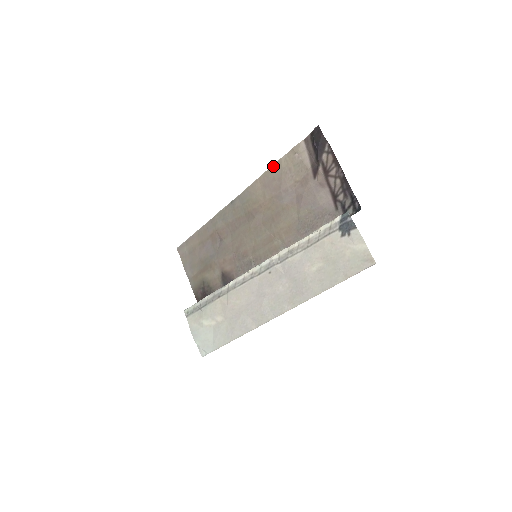
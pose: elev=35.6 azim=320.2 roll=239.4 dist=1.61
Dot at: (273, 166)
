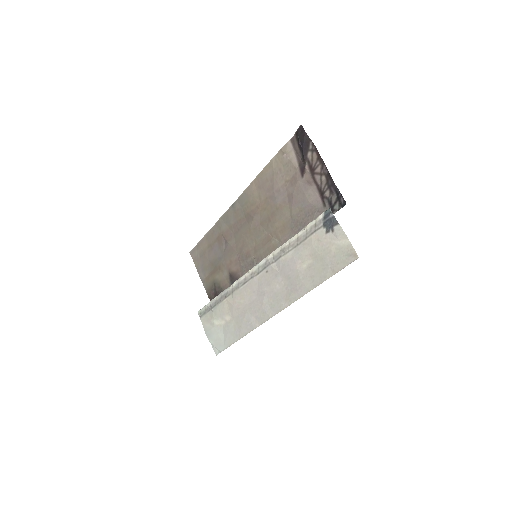
Dot at: (265, 168)
